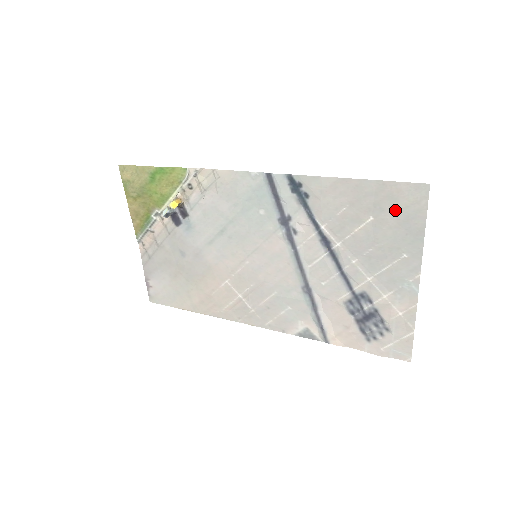
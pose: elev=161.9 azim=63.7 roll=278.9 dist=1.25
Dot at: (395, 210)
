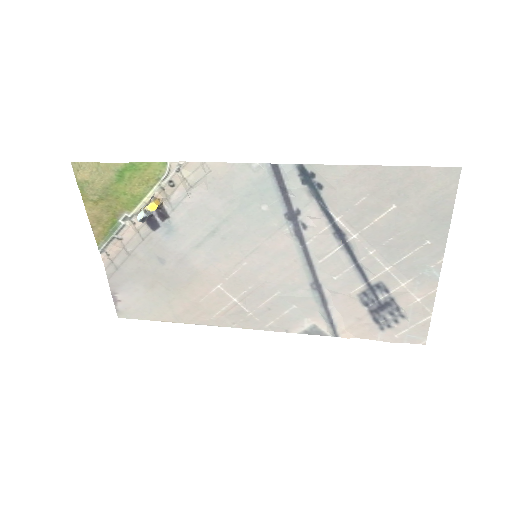
Dot at: (421, 196)
